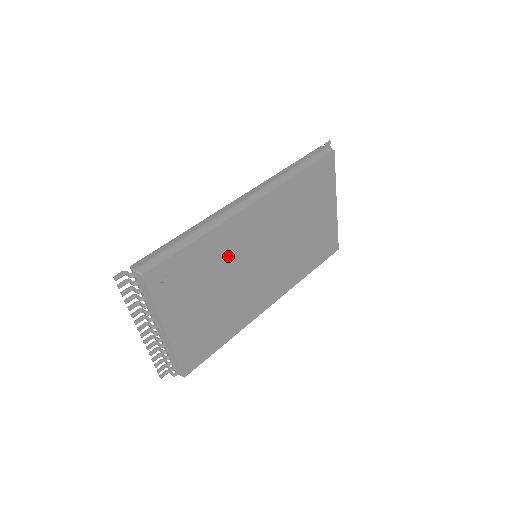
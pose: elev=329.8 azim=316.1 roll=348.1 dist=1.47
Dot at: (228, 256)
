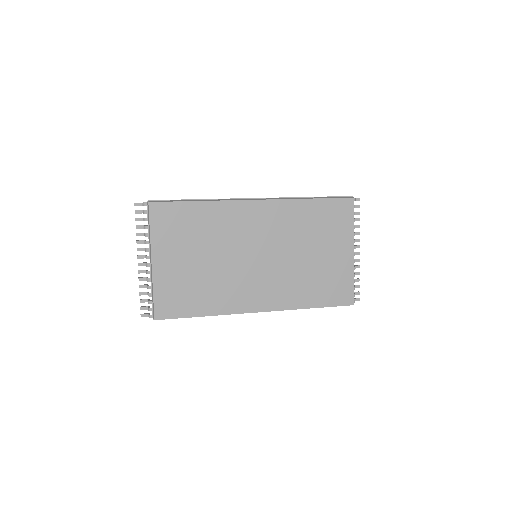
Dot at: (224, 232)
